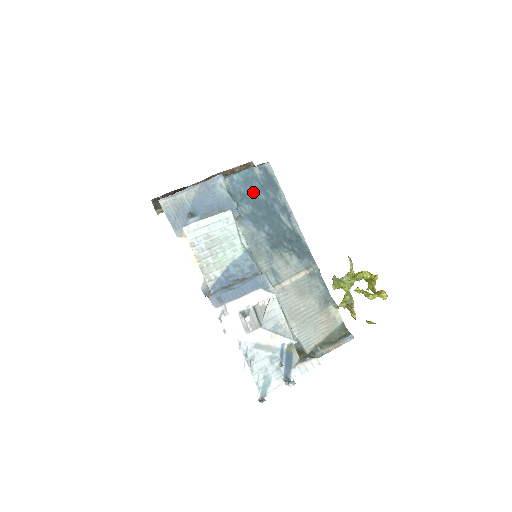
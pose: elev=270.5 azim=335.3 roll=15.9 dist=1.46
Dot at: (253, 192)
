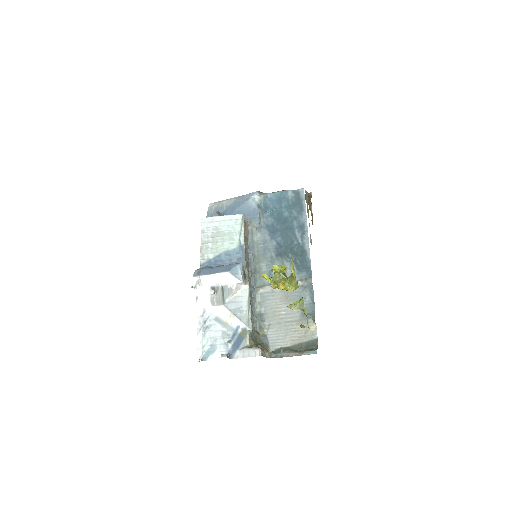
Dot at: (280, 209)
